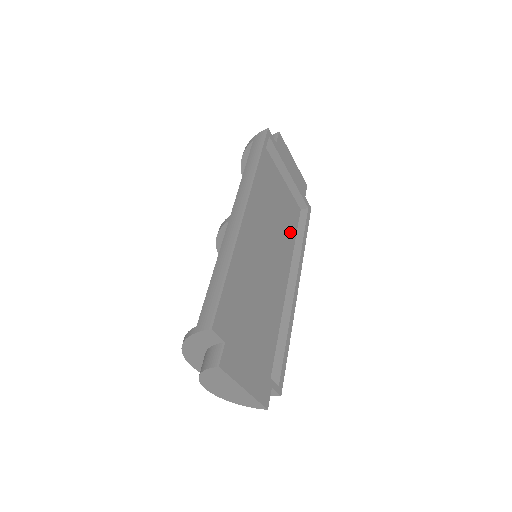
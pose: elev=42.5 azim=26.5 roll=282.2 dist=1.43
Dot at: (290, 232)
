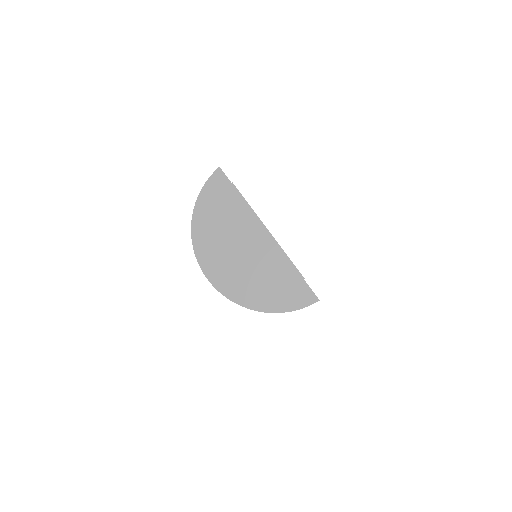
Dot at: occluded
